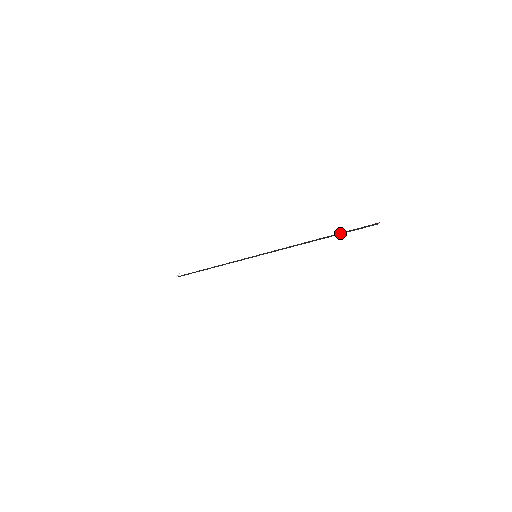
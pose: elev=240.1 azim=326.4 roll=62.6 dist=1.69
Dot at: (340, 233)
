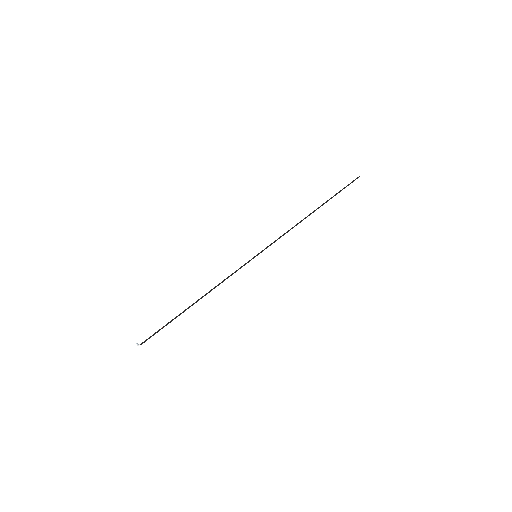
Dot at: (333, 196)
